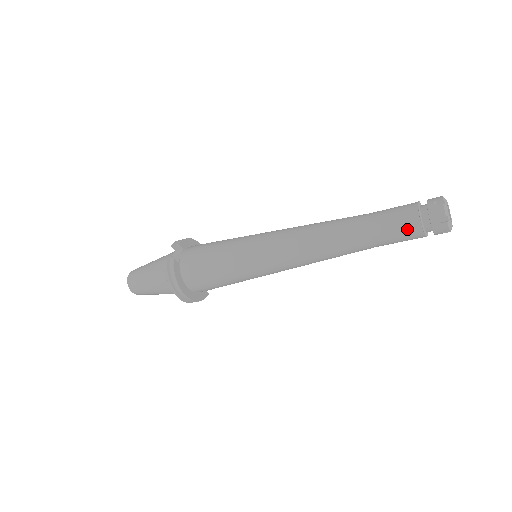
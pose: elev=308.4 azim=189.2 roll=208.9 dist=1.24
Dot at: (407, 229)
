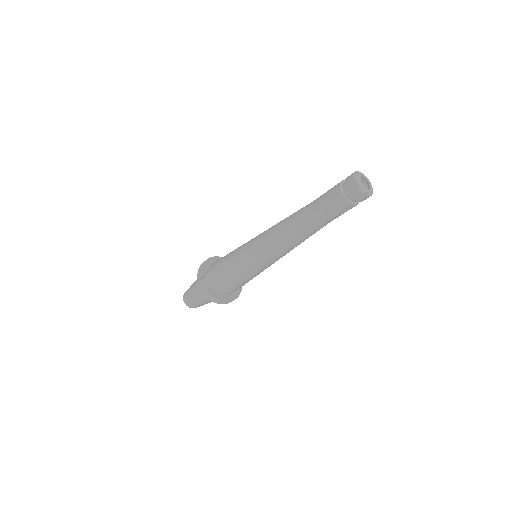
Dot at: (343, 210)
